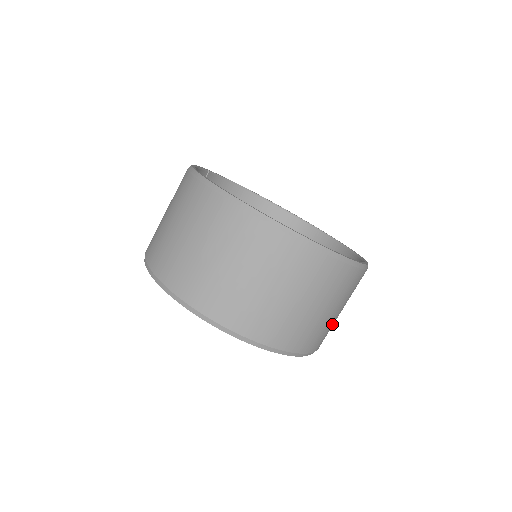
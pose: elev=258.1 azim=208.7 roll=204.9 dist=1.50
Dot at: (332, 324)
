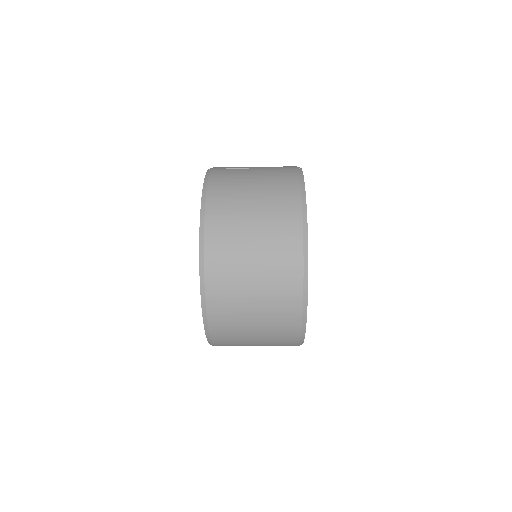
Dot at: occluded
